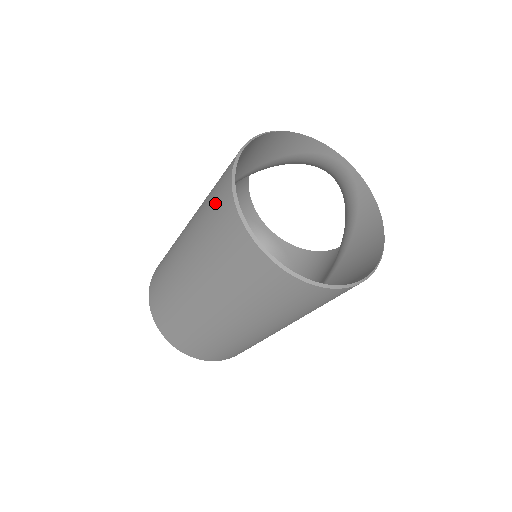
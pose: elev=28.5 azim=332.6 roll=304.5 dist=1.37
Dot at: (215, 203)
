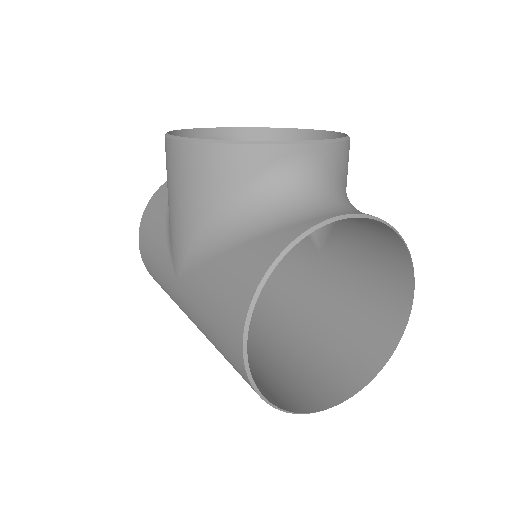
Dot at: occluded
